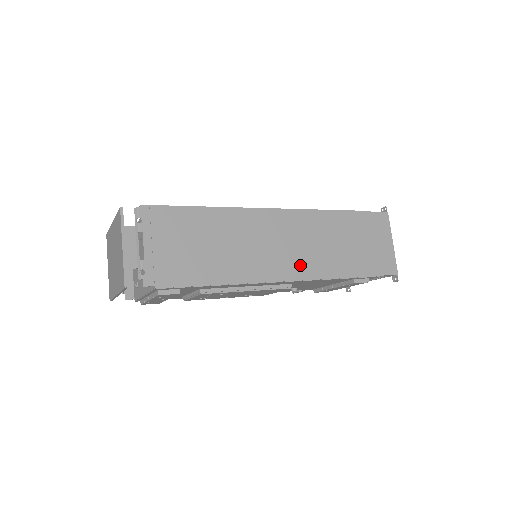
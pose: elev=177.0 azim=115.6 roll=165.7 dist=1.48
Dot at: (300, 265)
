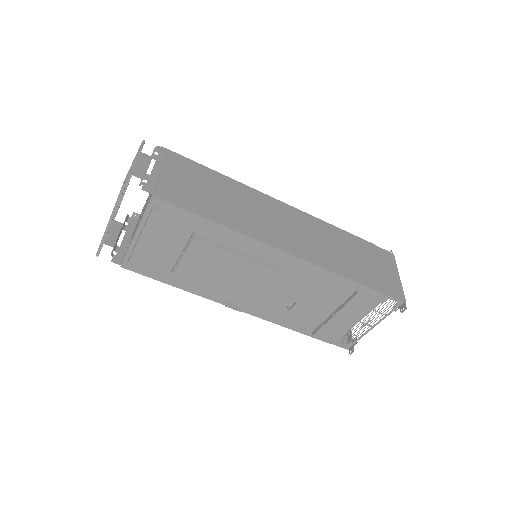
Dot at: (301, 247)
